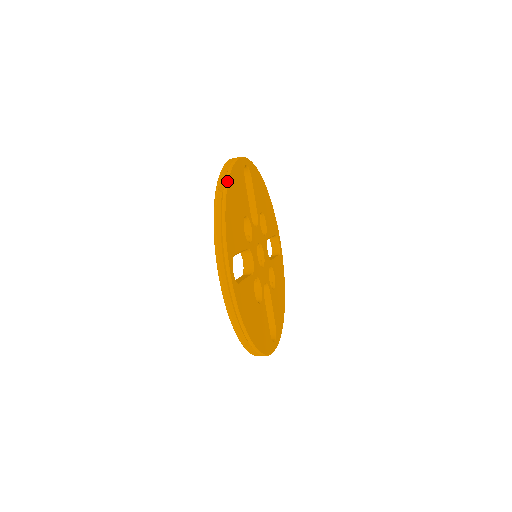
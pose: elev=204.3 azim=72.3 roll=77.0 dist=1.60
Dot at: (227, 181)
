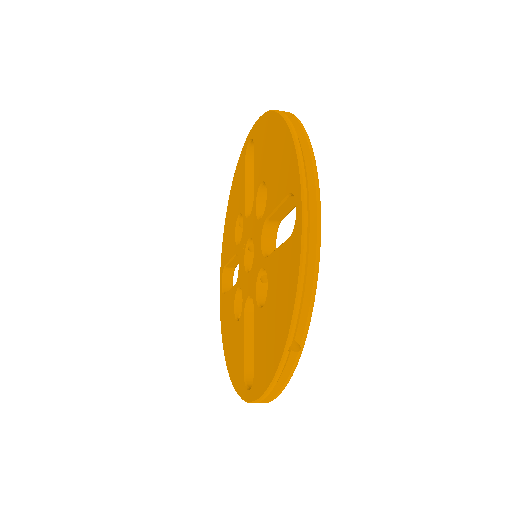
Dot at: (305, 339)
